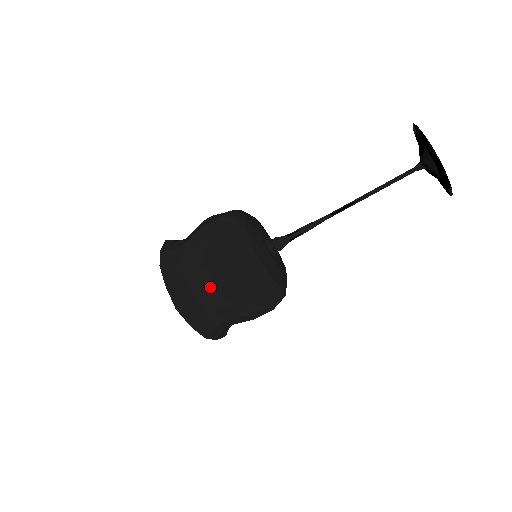
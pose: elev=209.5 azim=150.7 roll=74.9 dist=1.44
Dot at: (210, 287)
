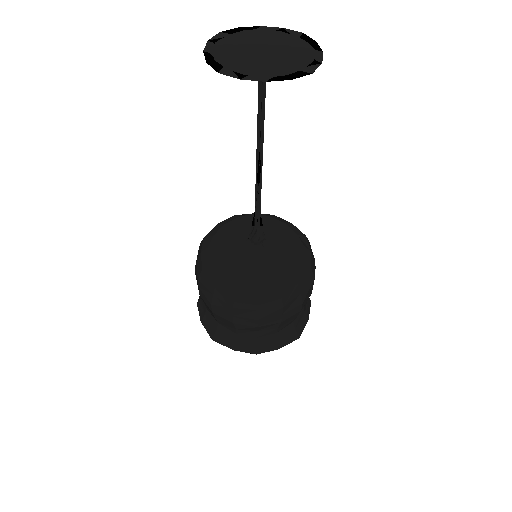
Dot at: (212, 313)
